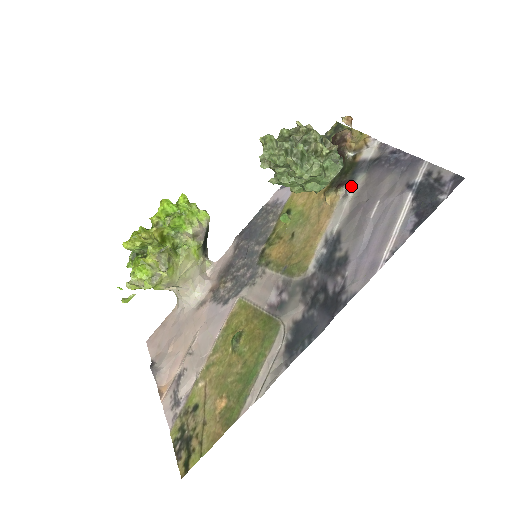
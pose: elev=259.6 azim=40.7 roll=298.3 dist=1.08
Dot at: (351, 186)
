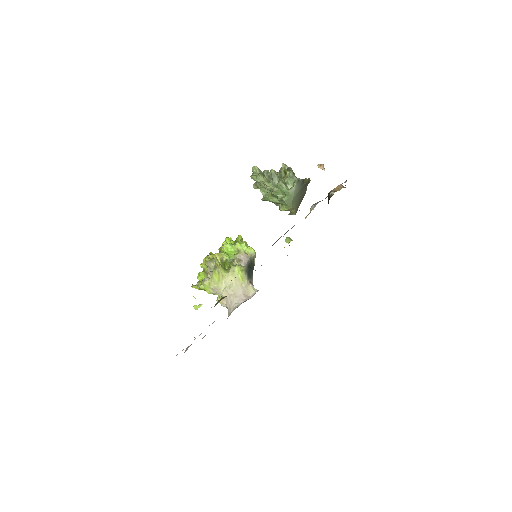
Dot at: (317, 203)
